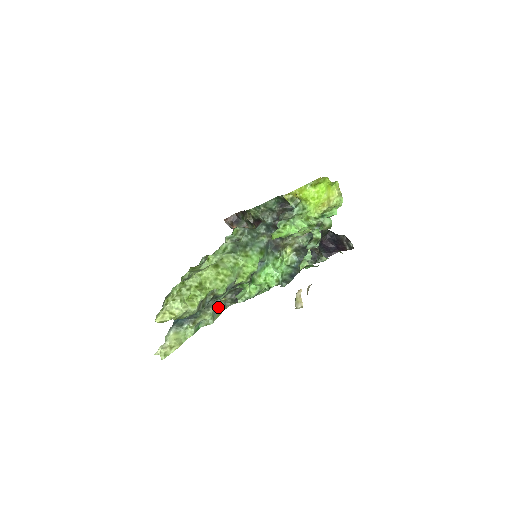
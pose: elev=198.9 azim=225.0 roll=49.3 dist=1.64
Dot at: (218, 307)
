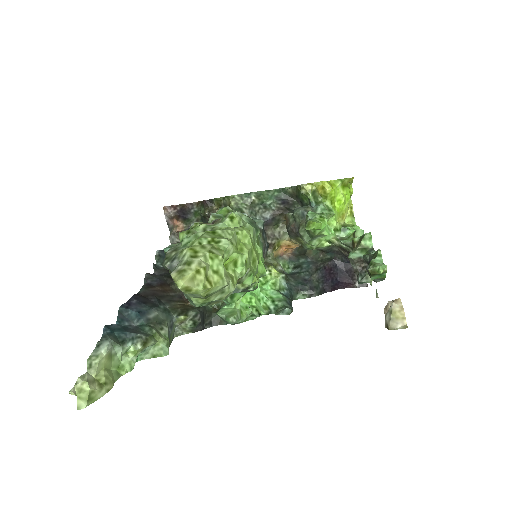
Dot at: (171, 329)
